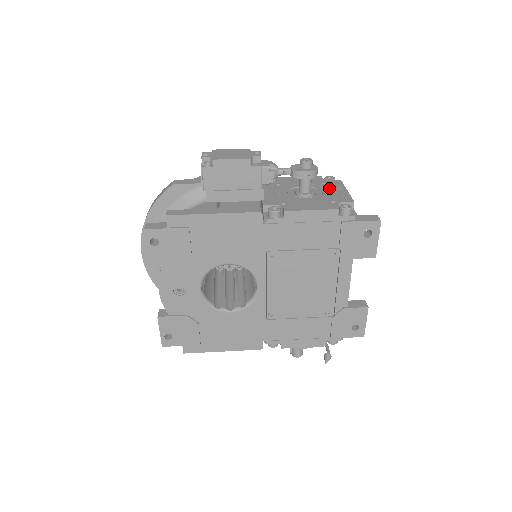
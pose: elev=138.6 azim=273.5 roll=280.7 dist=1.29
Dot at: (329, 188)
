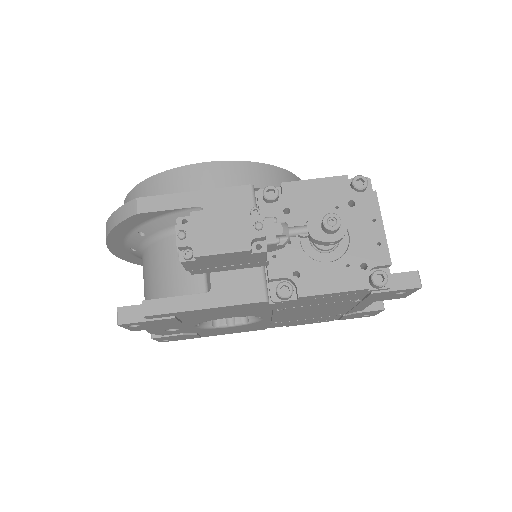
Dot at: (358, 221)
